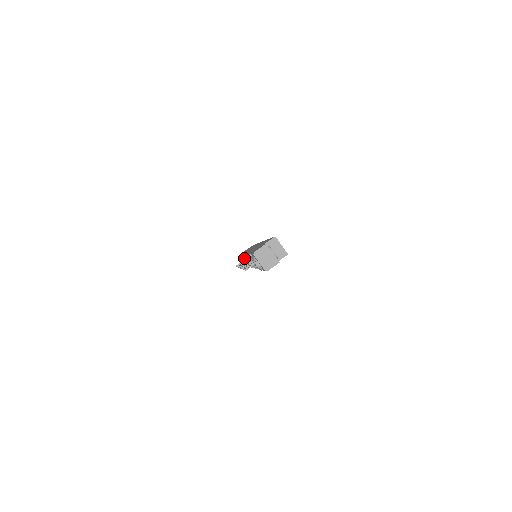
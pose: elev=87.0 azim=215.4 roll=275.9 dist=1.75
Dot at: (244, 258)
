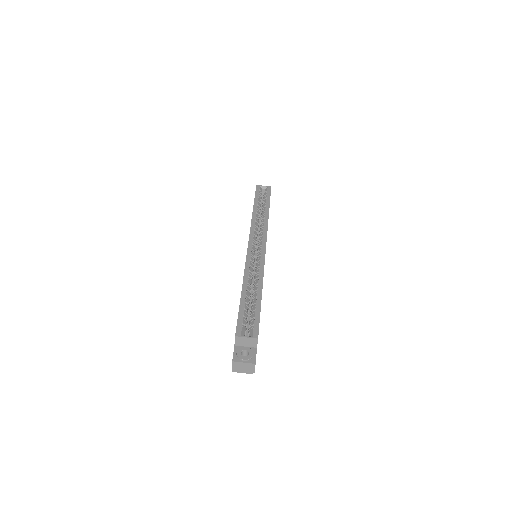
Dot at: occluded
